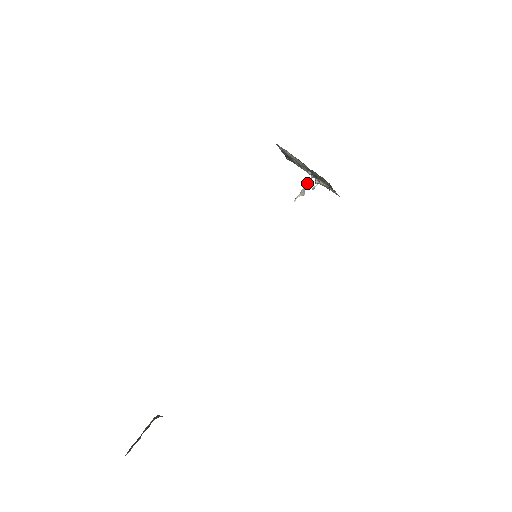
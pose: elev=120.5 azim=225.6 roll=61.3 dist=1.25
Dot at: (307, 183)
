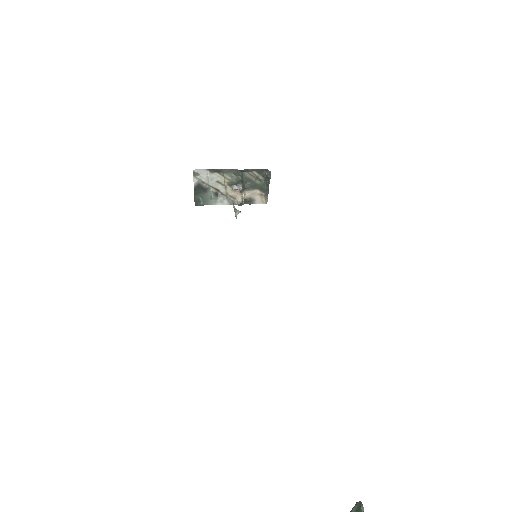
Dot at: (233, 205)
